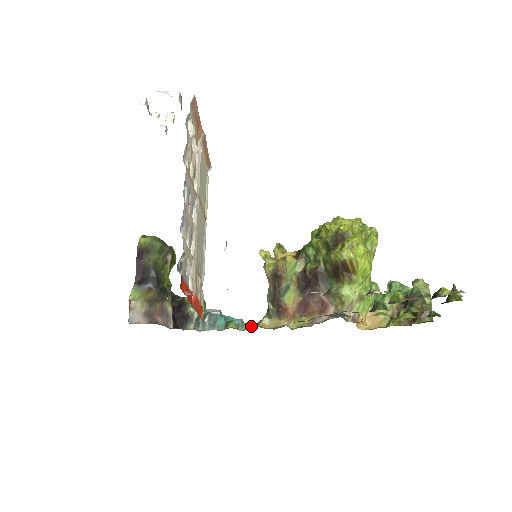
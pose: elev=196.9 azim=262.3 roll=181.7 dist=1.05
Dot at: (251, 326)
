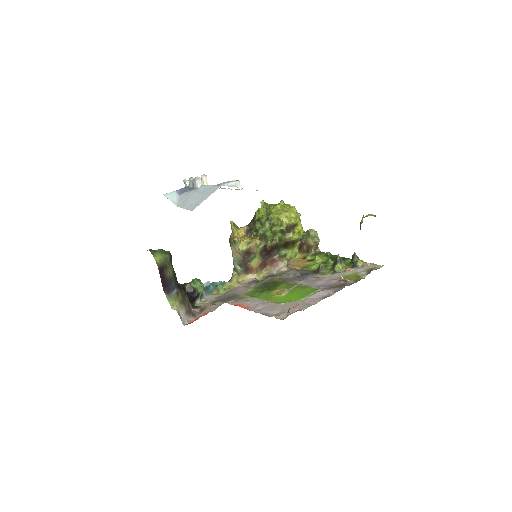
Dot at: (227, 283)
